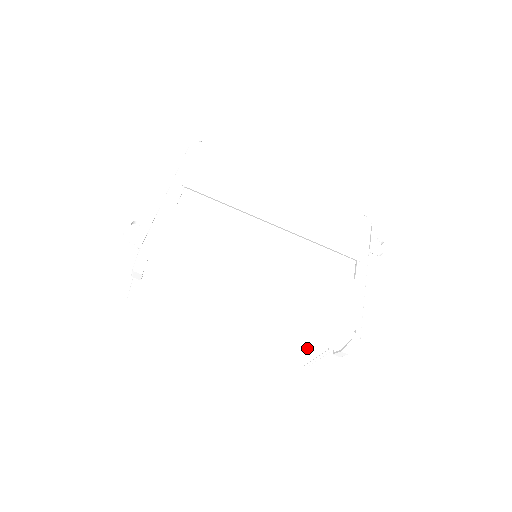
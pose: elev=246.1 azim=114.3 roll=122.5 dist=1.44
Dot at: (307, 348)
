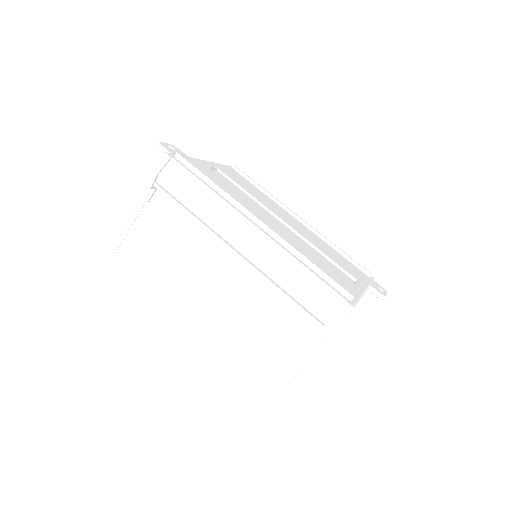
Dot at: (285, 348)
